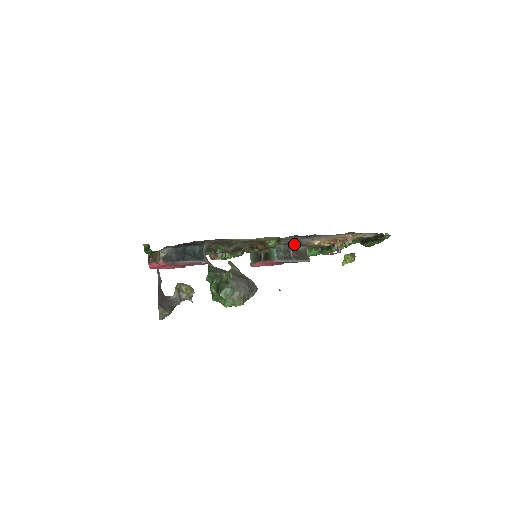
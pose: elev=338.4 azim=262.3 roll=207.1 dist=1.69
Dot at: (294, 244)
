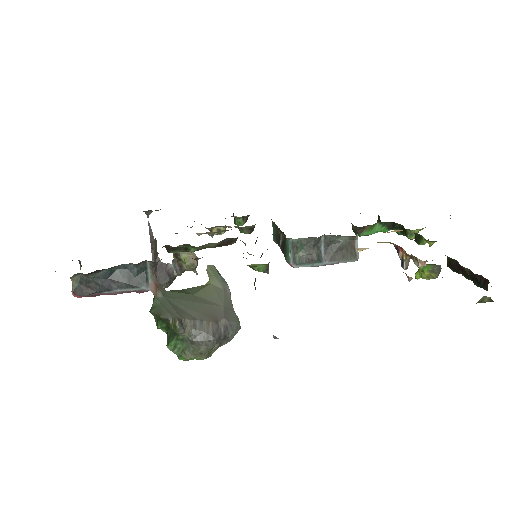
Dot at: (328, 235)
